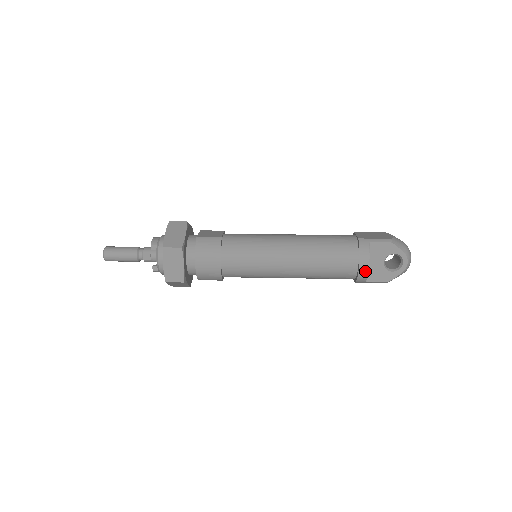
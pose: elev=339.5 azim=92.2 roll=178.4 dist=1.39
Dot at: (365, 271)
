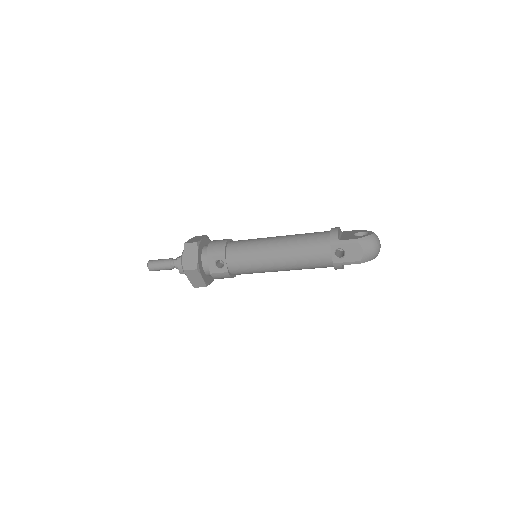
Dot at: (336, 230)
